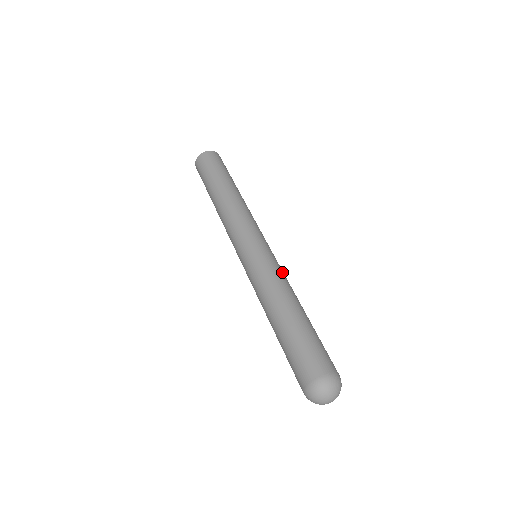
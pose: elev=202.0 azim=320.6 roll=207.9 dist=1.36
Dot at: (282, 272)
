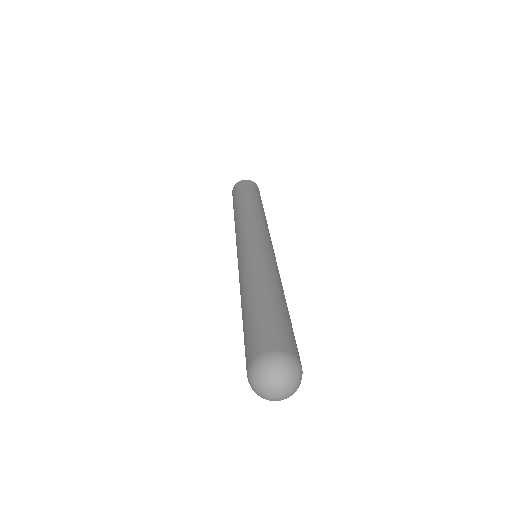
Dot at: occluded
